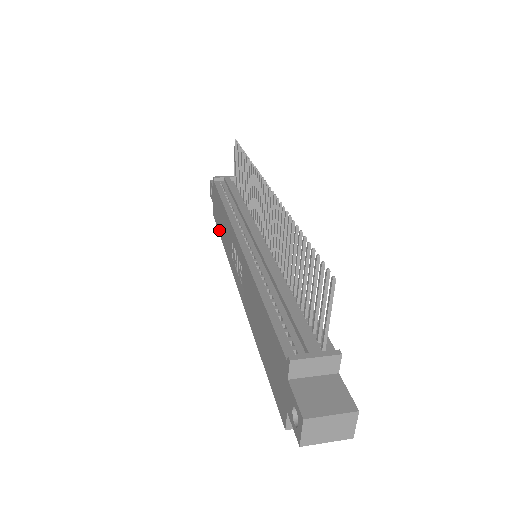
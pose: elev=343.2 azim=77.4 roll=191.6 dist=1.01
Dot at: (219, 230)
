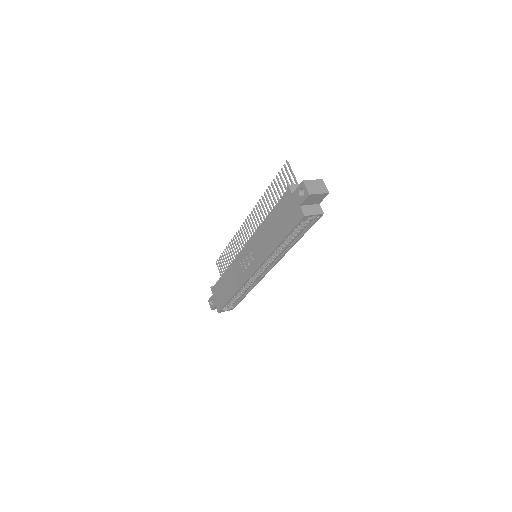
Dot at: (227, 299)
